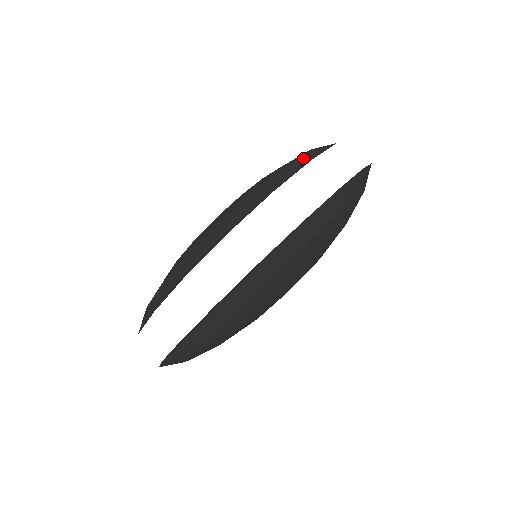
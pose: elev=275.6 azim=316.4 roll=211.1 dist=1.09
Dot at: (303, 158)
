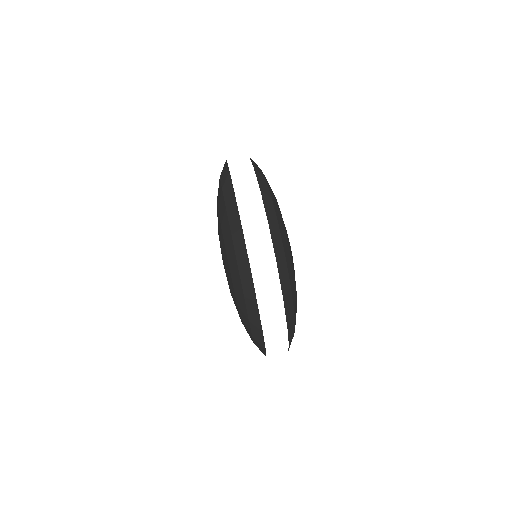
Dot at: occluded
